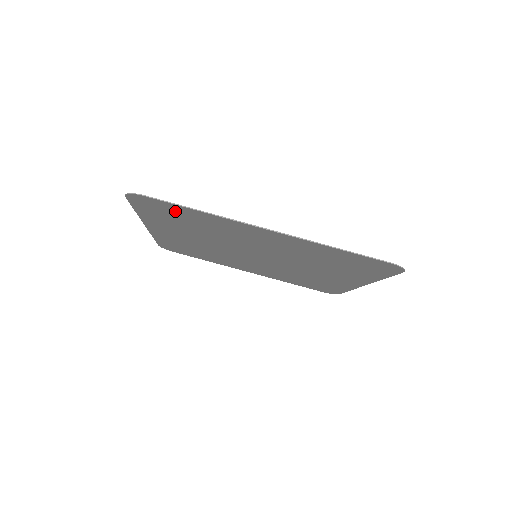
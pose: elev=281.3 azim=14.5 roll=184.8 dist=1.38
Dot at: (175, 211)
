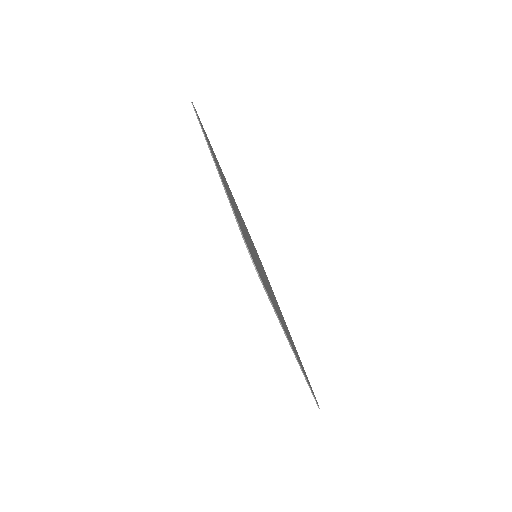
Dot at: (205, 134)
